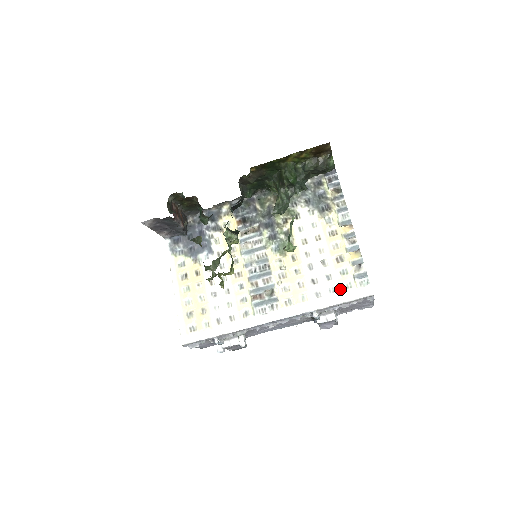
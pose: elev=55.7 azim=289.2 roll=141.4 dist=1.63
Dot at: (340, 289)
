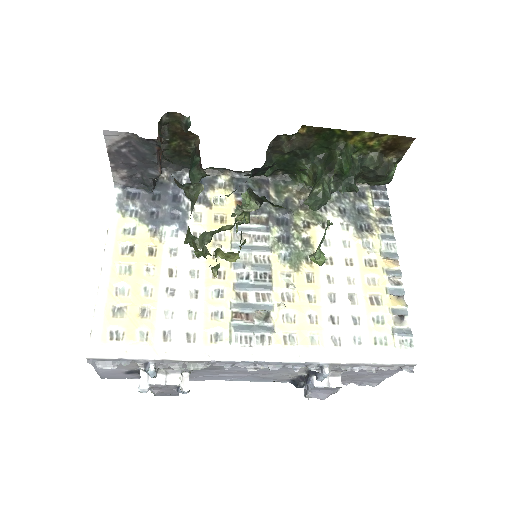
Dot at: (370, 342)
